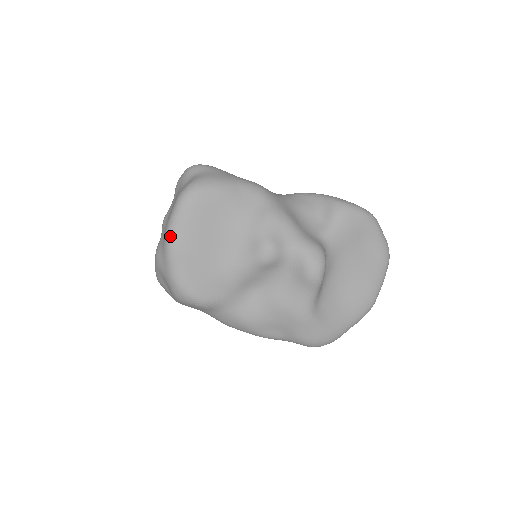
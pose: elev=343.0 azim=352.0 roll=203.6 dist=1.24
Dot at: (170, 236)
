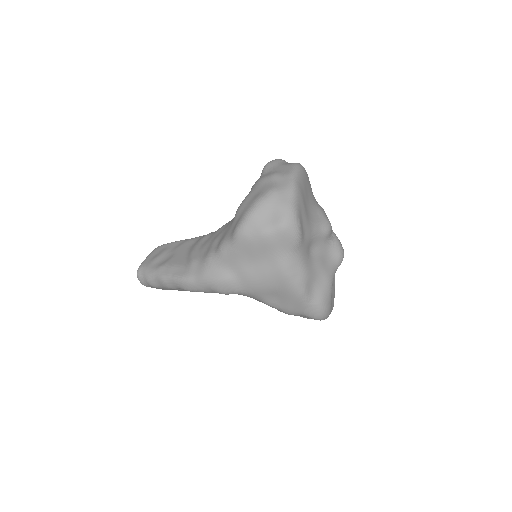
Dot at: (295, 180)
